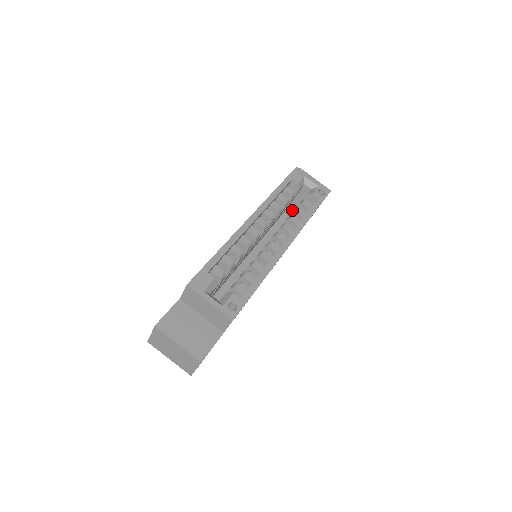
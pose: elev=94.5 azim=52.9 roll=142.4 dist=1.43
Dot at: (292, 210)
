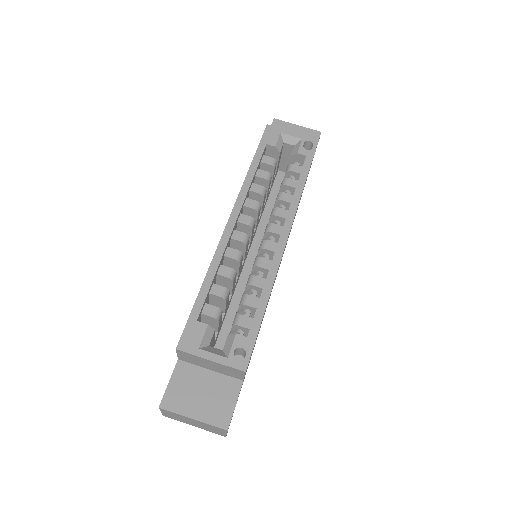
Dot at: (282, 176)
